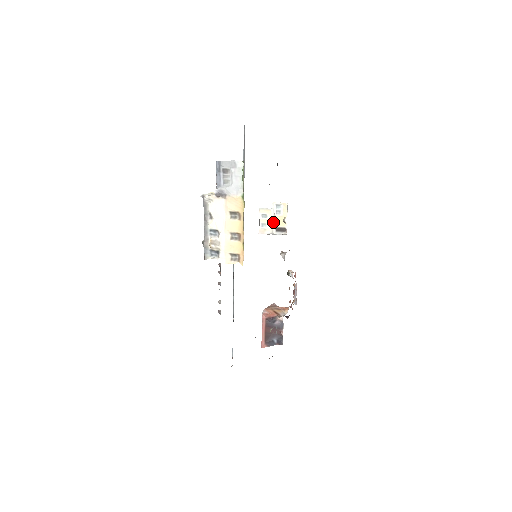
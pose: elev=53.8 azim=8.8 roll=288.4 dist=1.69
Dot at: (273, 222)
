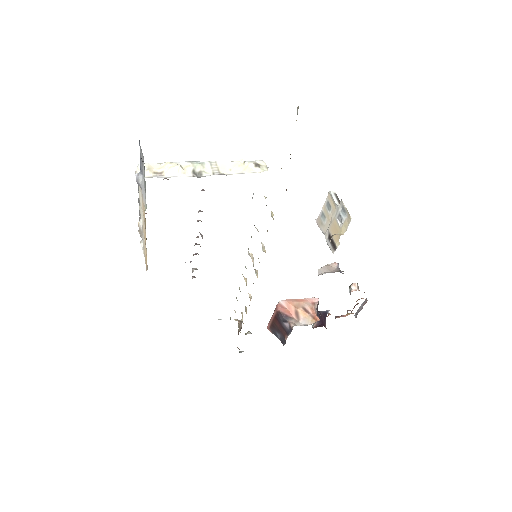
Dot at: (331, 224)
